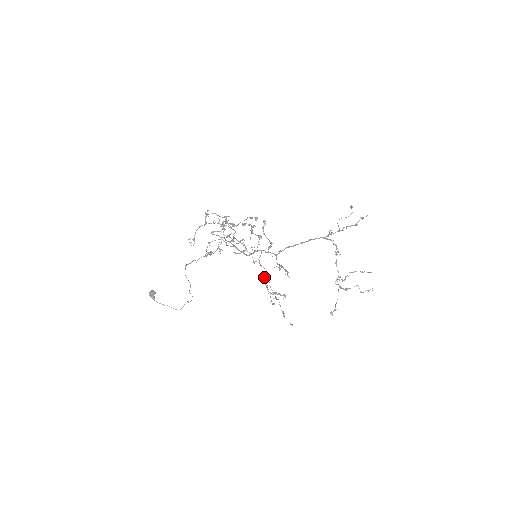
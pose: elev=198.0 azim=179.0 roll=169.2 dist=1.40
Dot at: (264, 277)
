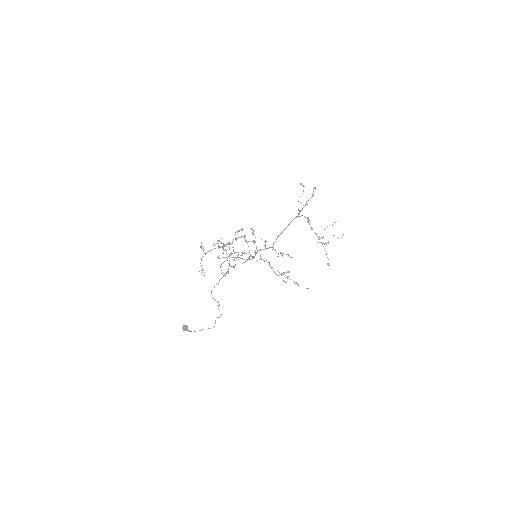
Dot at: (270, 267)
